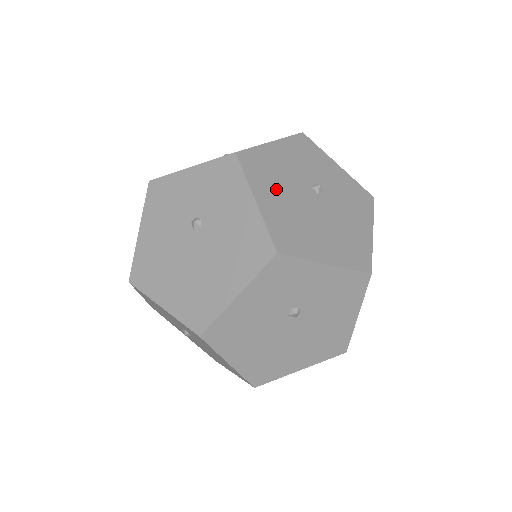
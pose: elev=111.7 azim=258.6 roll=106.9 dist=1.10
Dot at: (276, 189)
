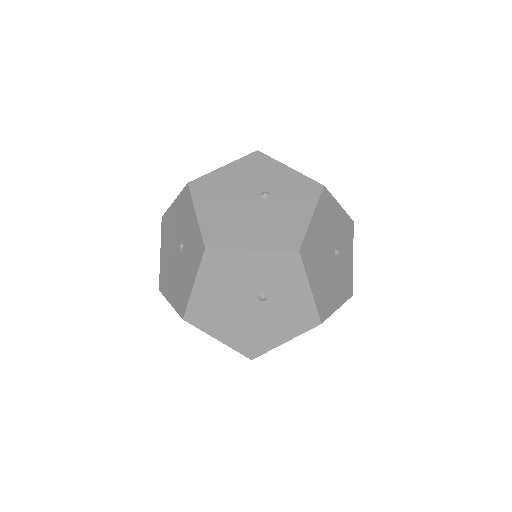
Dot at: (220, 285)
